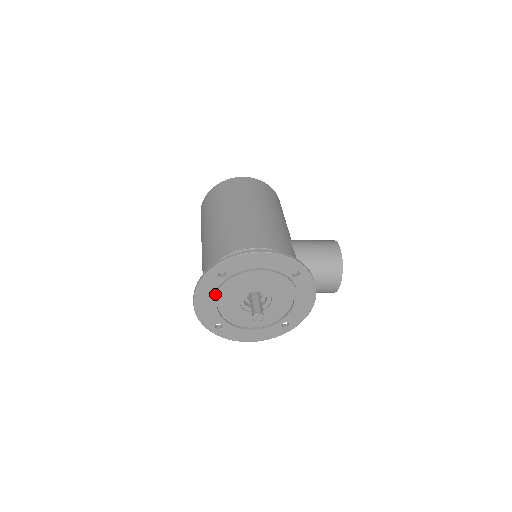
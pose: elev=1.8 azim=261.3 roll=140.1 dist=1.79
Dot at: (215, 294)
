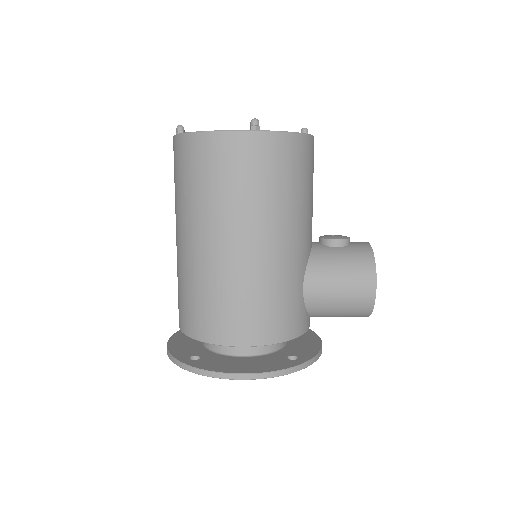
Dot at: occluded
